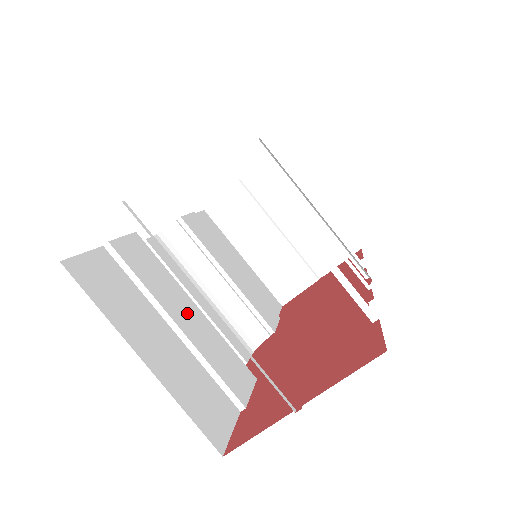
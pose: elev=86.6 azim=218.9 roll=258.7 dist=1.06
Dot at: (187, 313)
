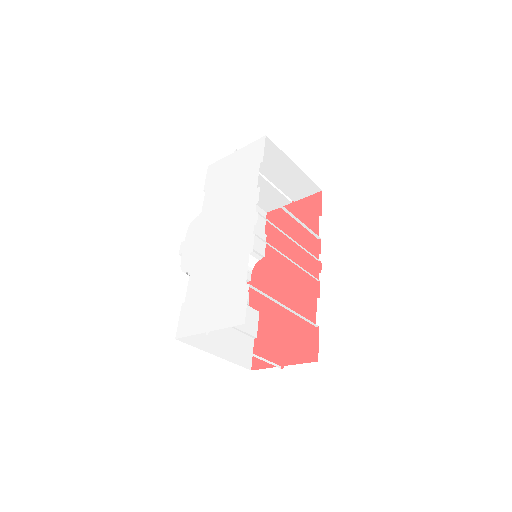
Dot at: occluded
